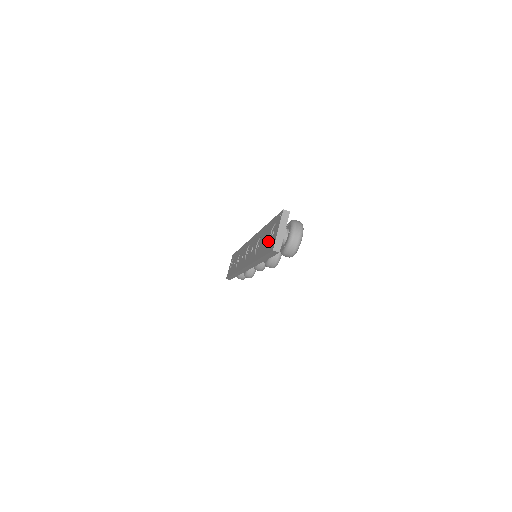
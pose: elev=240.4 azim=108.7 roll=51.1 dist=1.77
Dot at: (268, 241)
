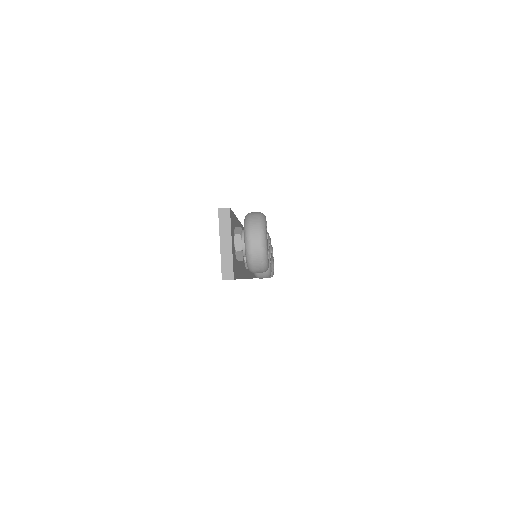
Dot at: occluded
